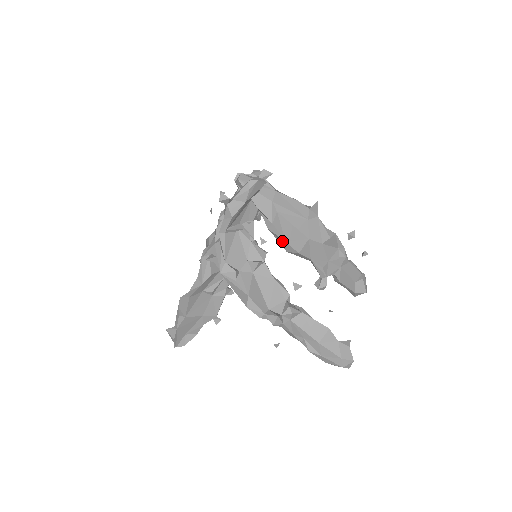
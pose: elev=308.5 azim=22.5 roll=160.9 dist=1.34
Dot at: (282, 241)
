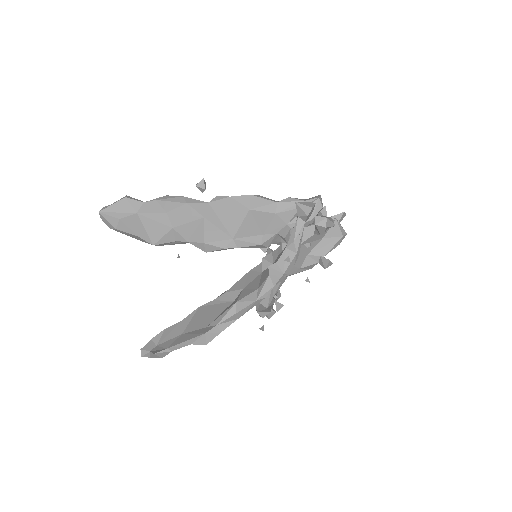
Dot at: occluded
